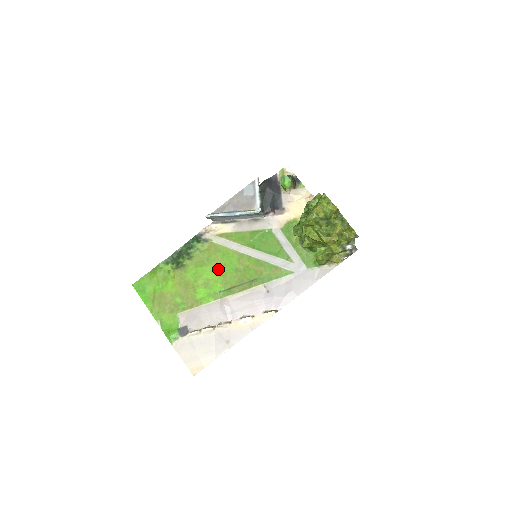
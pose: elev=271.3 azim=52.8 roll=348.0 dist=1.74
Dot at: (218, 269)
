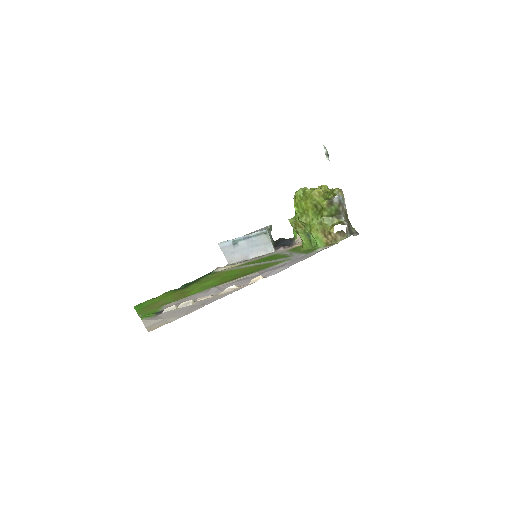
Dot at: (219, 279)
